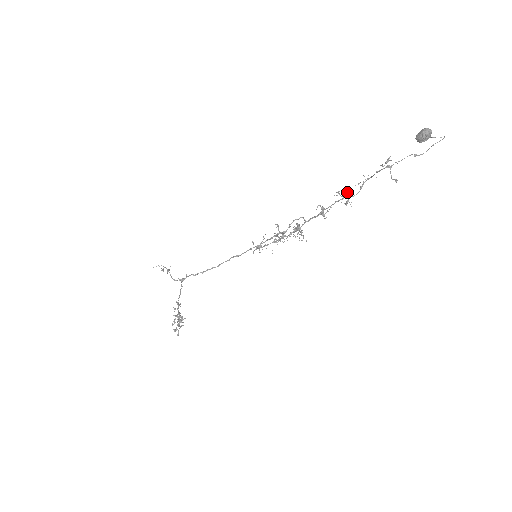
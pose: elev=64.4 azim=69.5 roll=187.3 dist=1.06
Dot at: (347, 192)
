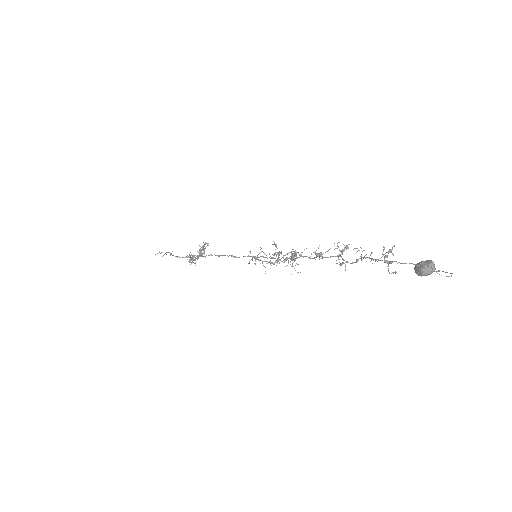
Dot at: occluded
